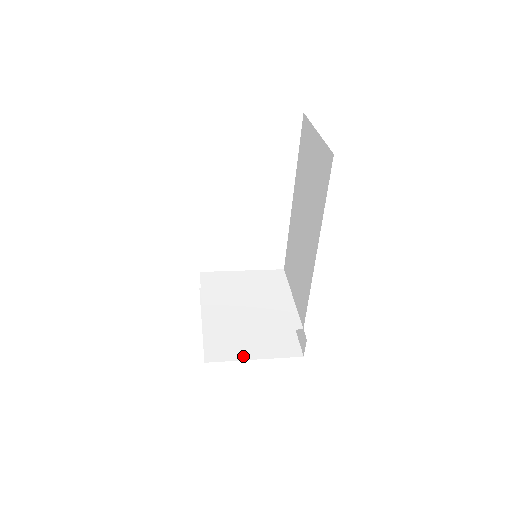
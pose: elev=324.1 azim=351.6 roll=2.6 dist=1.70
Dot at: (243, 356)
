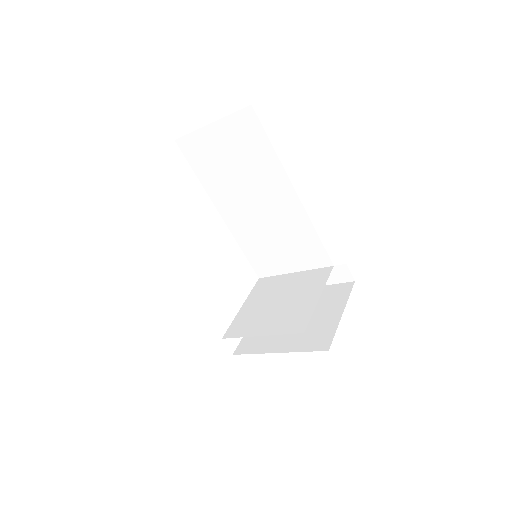
Dot at: (335, 321)
